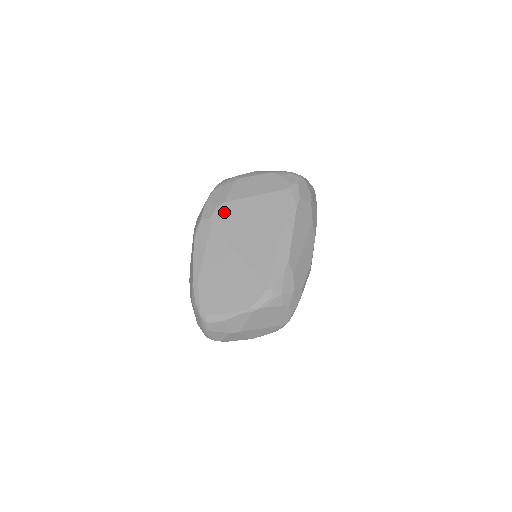
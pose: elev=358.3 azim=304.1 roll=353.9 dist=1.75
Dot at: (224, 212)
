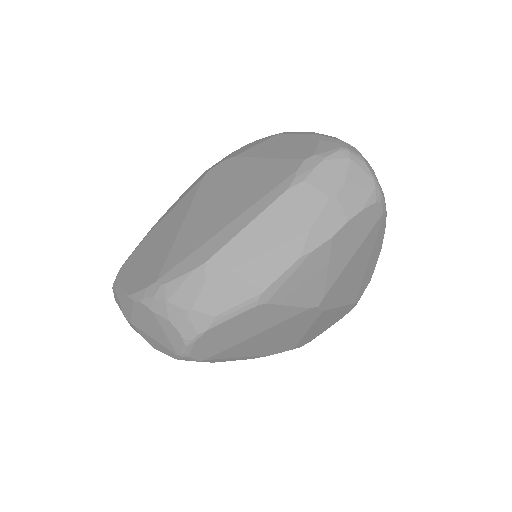
Dot at: (223, 168)
